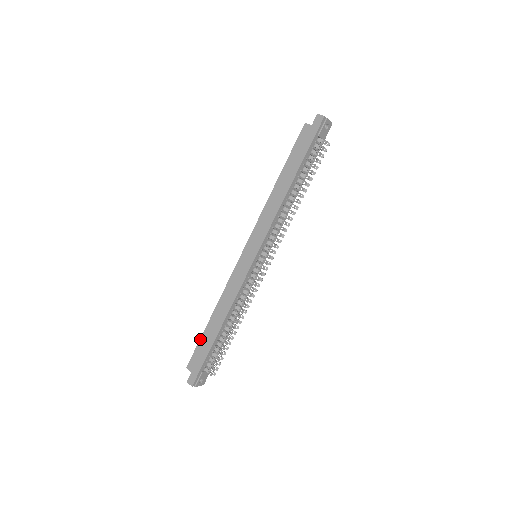
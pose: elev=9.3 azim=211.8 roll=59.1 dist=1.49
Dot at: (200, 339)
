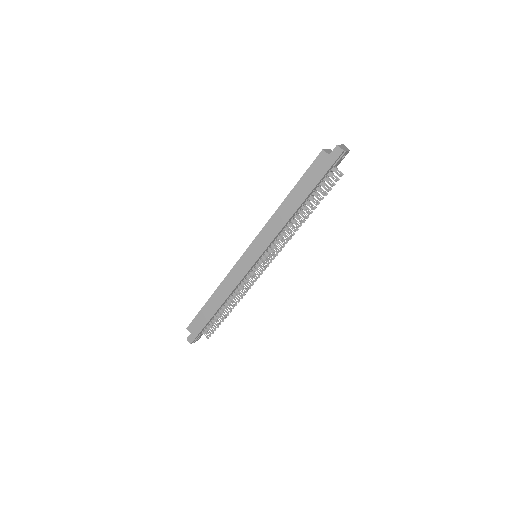
Dot at: (200, 311)
